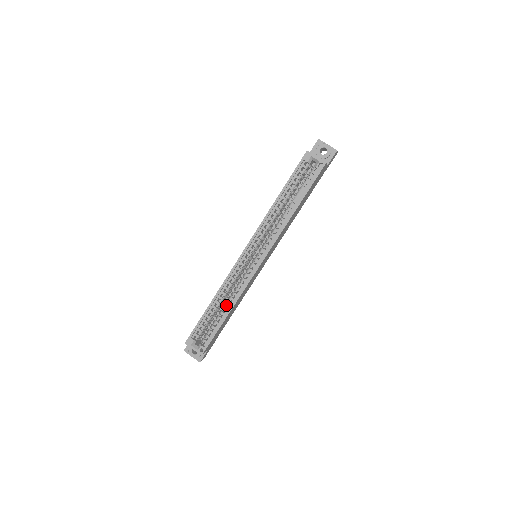
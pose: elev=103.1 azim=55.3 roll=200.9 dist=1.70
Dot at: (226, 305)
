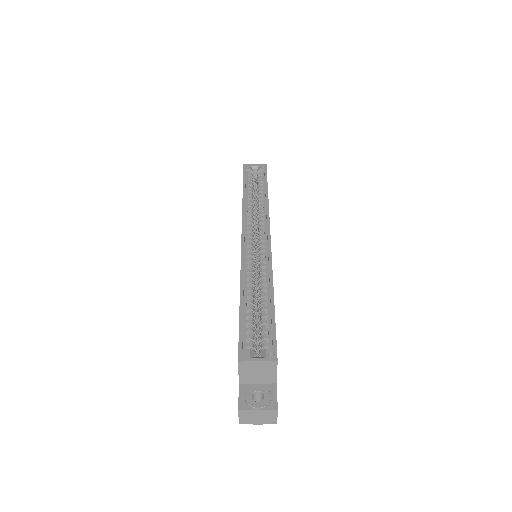
Dot at: (262, 293)
